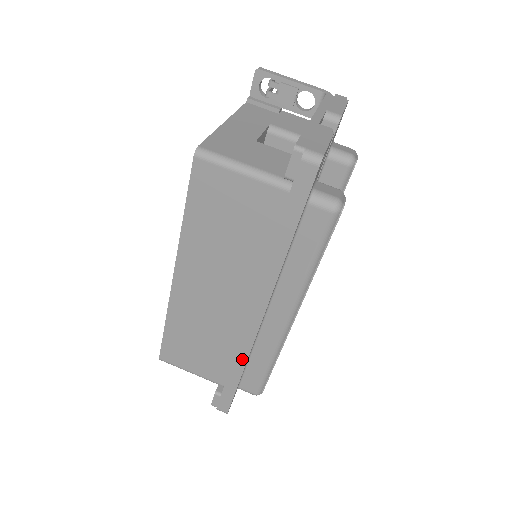
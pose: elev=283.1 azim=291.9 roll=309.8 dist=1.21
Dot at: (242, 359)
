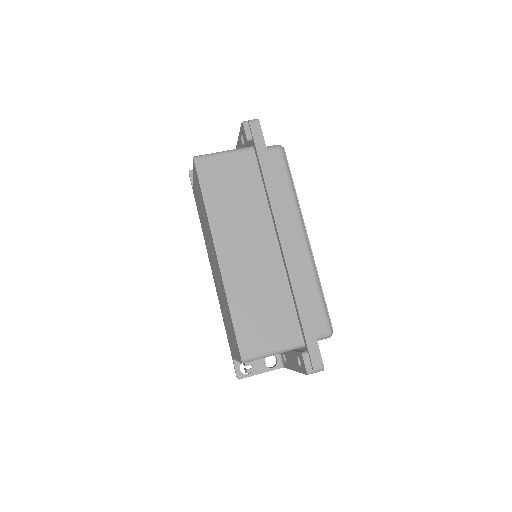
Dot at: (299, 288)
